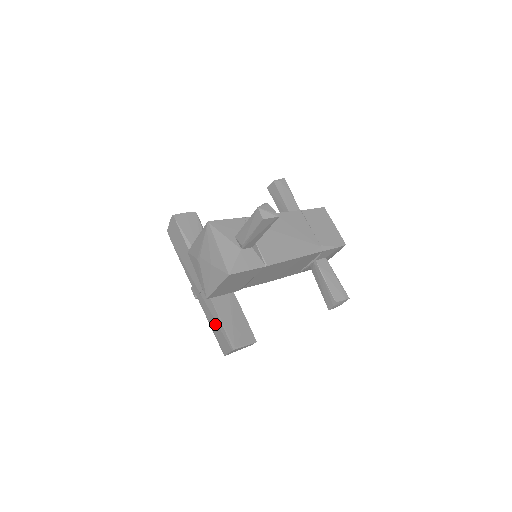
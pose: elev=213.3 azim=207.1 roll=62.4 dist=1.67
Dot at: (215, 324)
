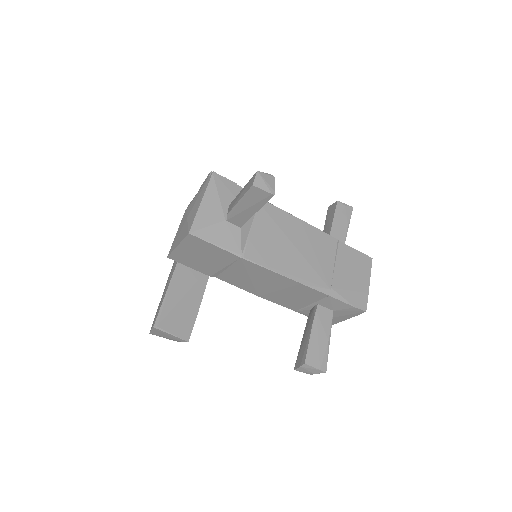
Dot at: (163, 293)
